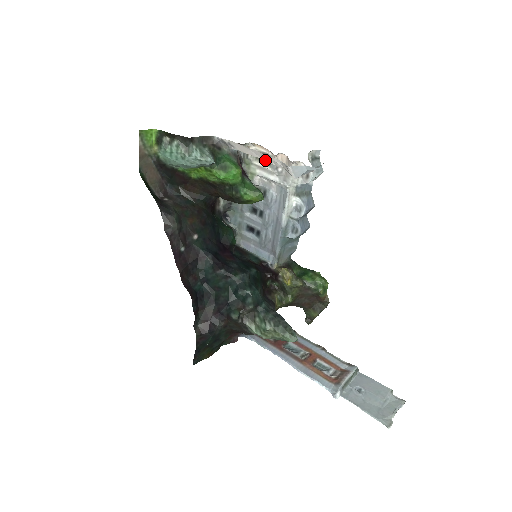
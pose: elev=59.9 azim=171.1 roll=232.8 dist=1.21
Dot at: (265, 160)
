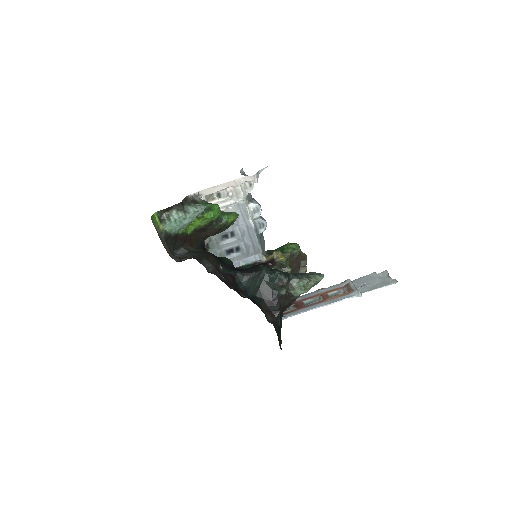
Dot at: (231, 186)
